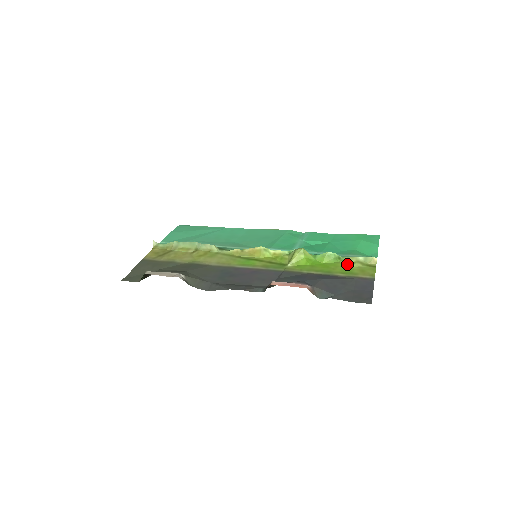
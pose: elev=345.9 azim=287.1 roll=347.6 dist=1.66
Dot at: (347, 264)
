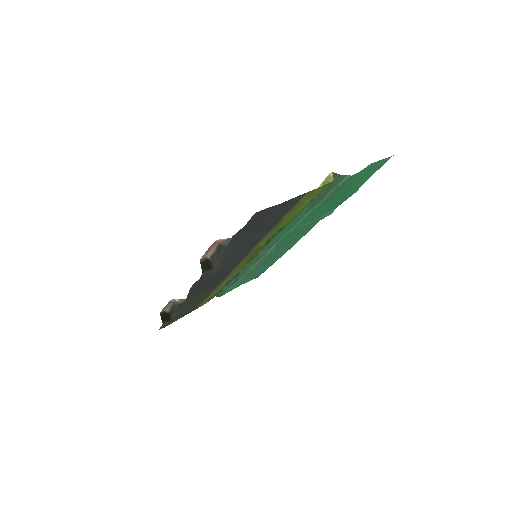
Dot at: occluded
